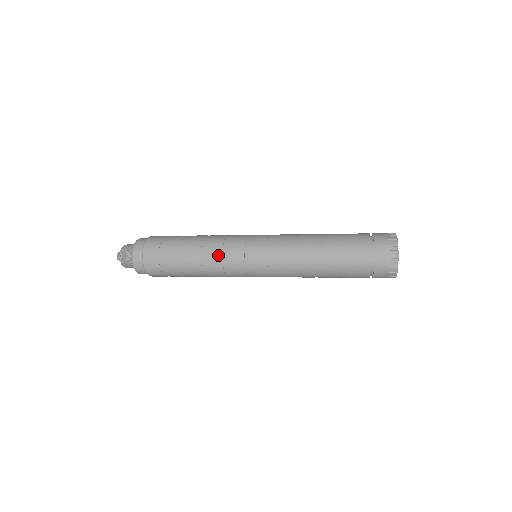
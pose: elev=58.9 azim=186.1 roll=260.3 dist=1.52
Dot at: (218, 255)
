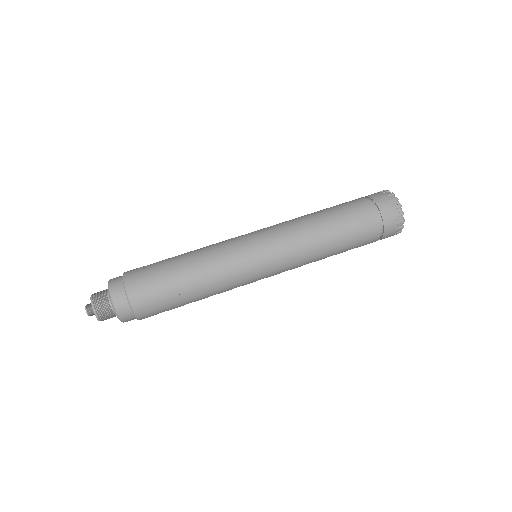
Dot at: (216, 251)
